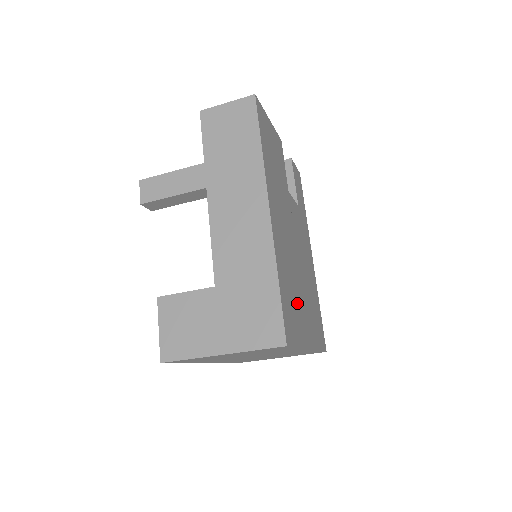
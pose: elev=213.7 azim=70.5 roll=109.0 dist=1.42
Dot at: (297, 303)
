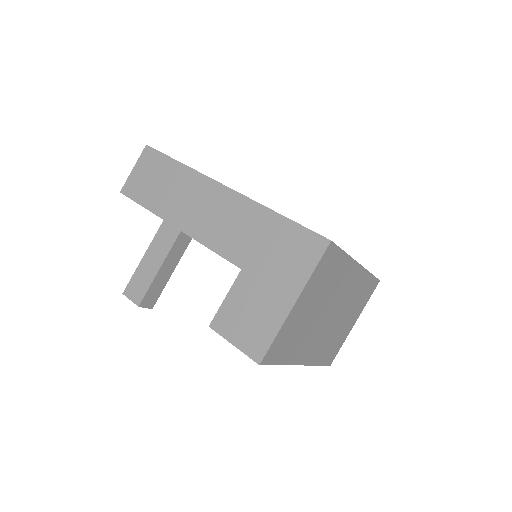
Dot at: occluded
